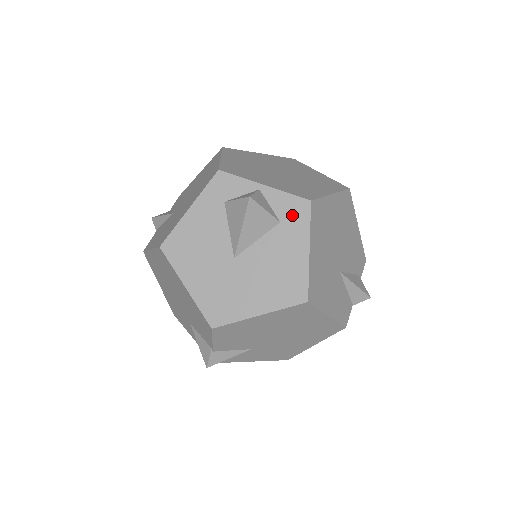
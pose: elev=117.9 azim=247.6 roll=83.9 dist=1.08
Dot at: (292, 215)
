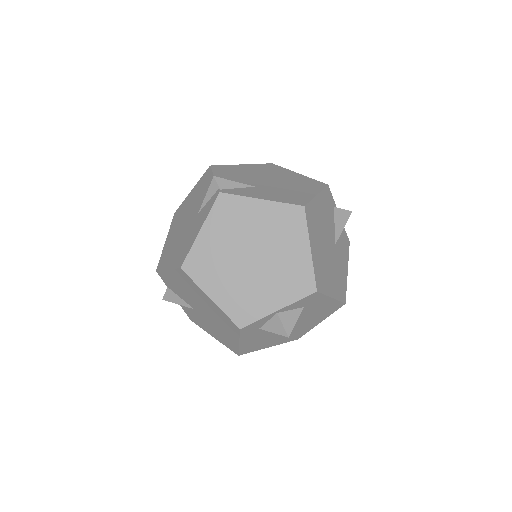
Dot at: (309, 302)
